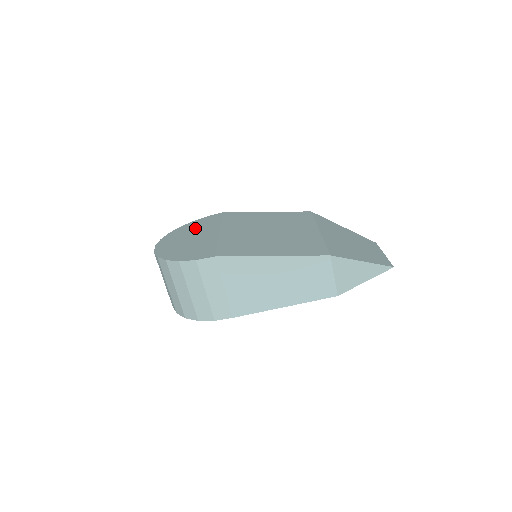
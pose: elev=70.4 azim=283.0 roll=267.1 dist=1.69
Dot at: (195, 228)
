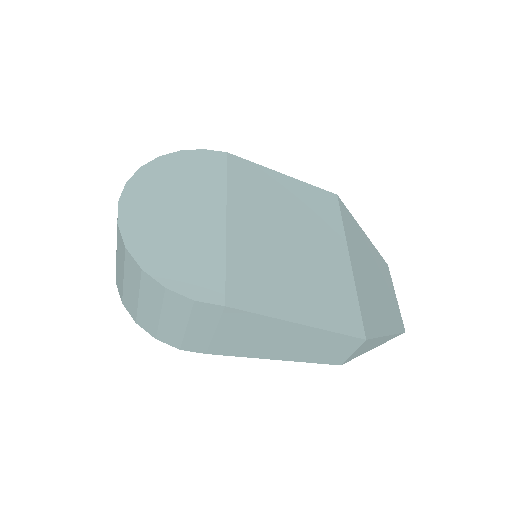
Dot at: (184, 180)
